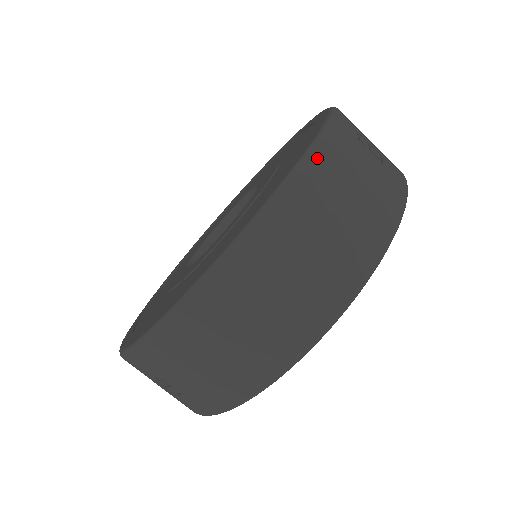
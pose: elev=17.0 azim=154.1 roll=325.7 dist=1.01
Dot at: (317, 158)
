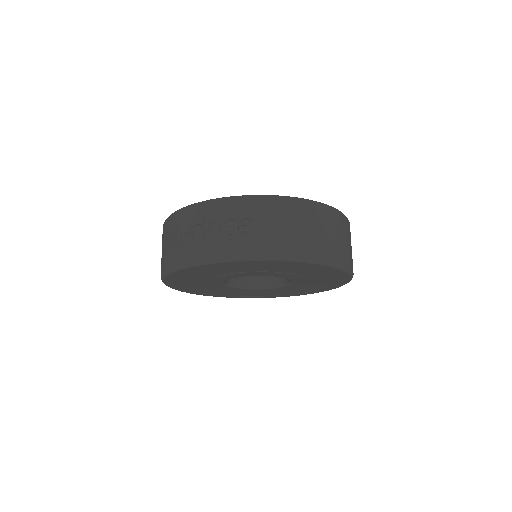
Dot at: occluded
